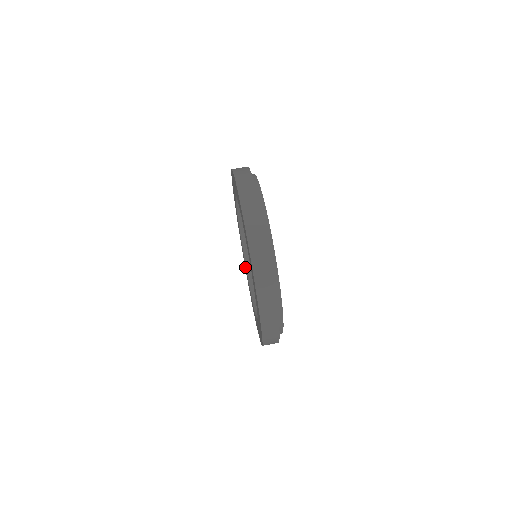
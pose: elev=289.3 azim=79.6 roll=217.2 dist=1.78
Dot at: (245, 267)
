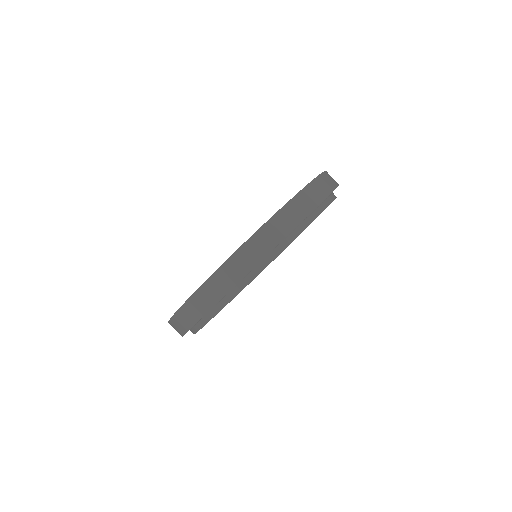
Dot at: occluded
